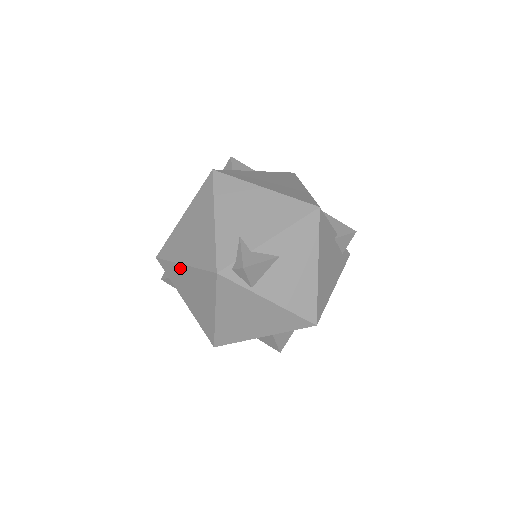
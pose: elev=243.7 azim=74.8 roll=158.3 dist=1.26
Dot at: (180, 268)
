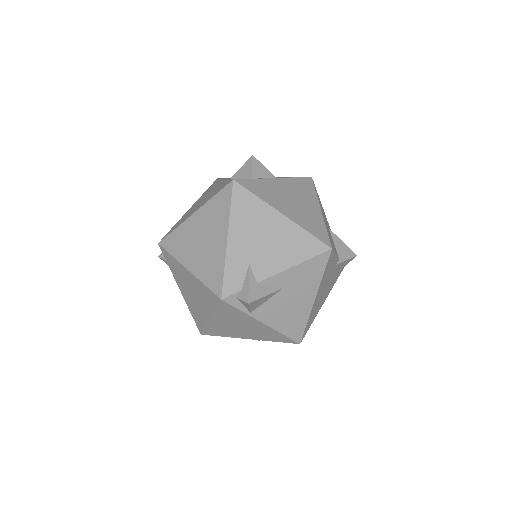
Dot at: (183, 269)
